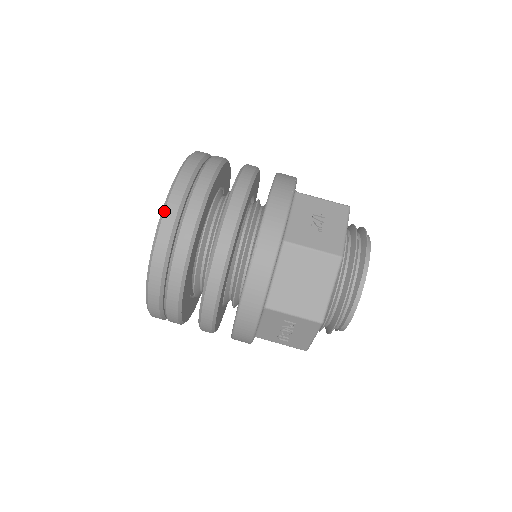
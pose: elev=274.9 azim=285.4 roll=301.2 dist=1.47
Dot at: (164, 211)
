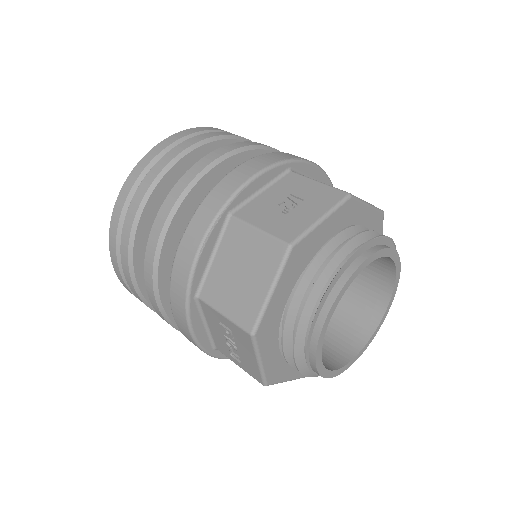
Dot at: (133, 169)
